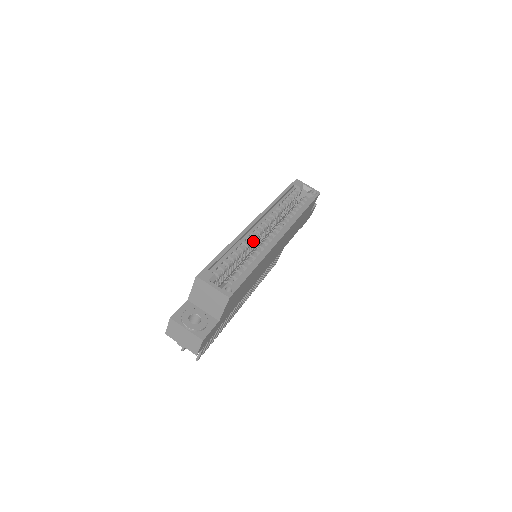
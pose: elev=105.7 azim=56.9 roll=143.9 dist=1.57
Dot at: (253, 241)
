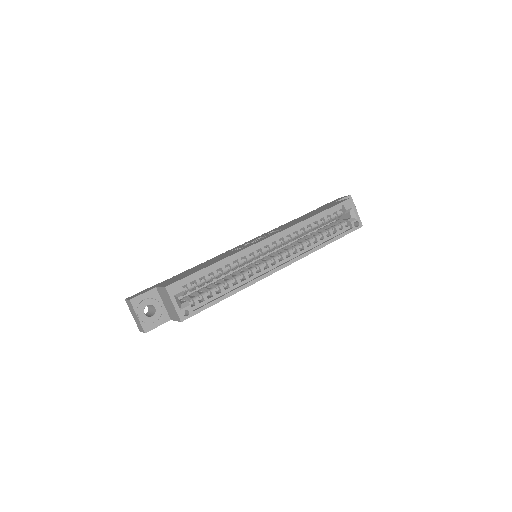
Dot at: (250, 259)
